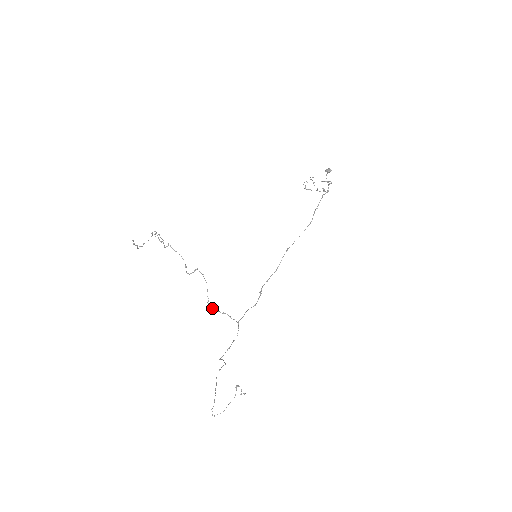
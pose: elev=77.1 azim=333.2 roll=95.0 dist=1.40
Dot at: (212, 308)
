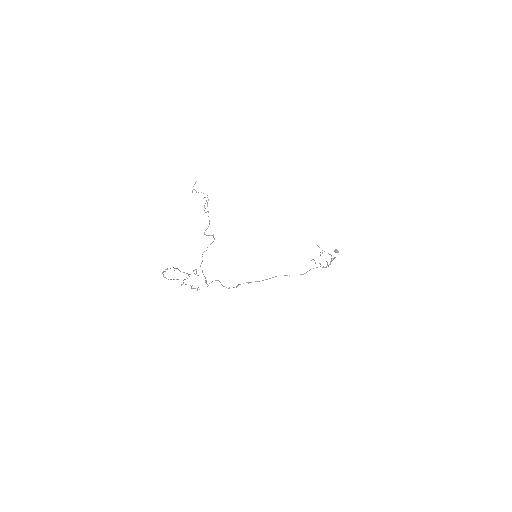
Dot at: (201, 263)
